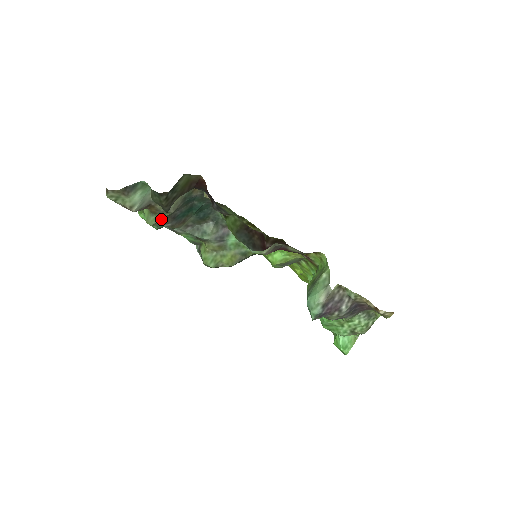
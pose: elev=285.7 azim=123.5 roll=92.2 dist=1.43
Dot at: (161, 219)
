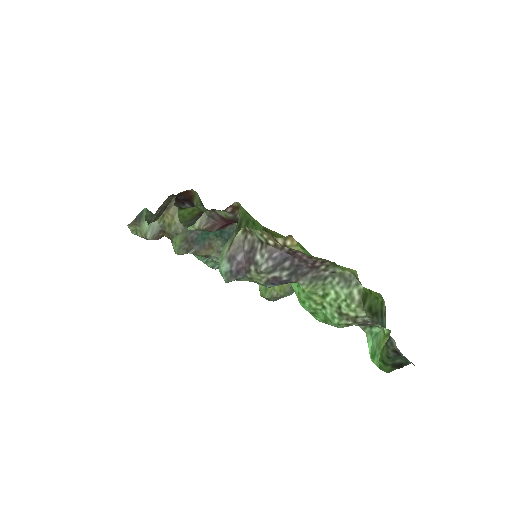
Dot at: (180, 245)
